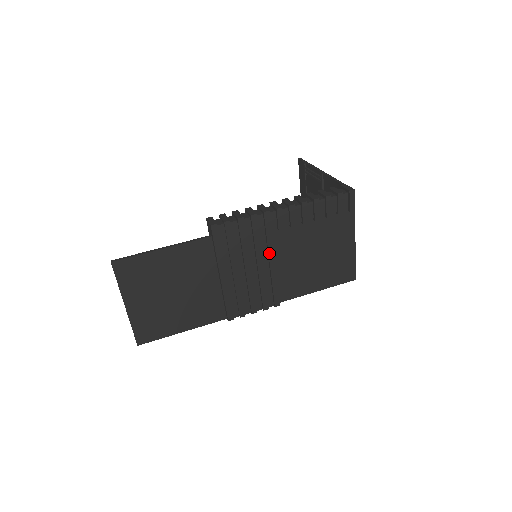
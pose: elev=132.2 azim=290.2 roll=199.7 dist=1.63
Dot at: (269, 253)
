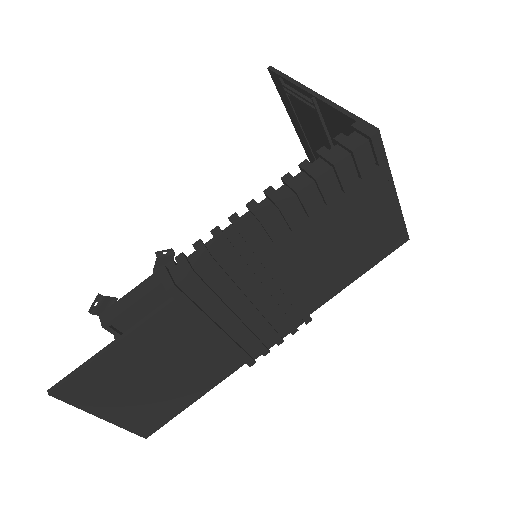
Dot at: (272, 277)
